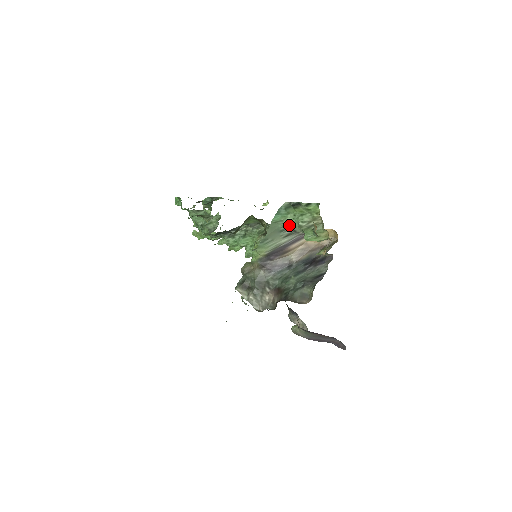
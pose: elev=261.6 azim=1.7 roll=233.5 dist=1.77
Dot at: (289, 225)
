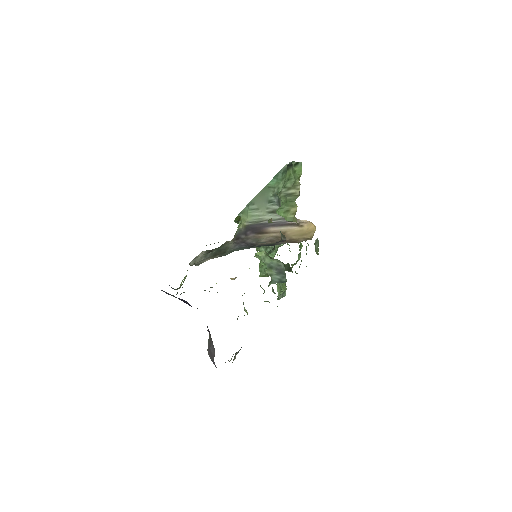
Dot at: (278, 196)
